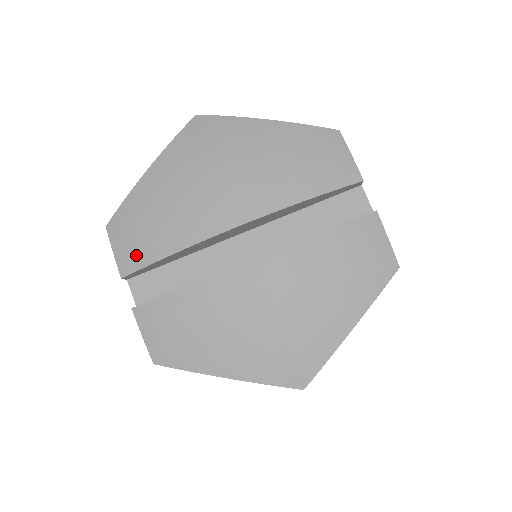
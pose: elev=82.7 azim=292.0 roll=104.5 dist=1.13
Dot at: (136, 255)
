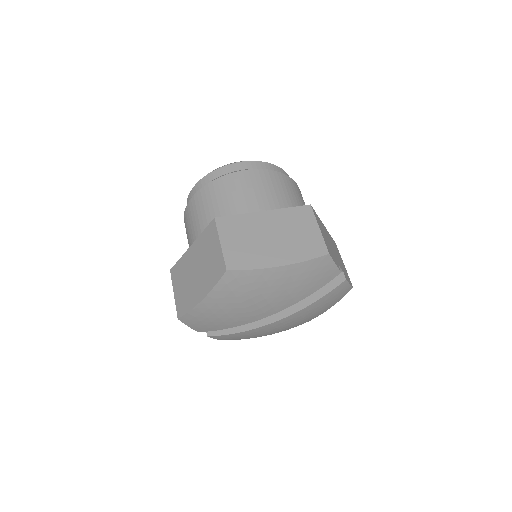
Dot at: (206, 328)
